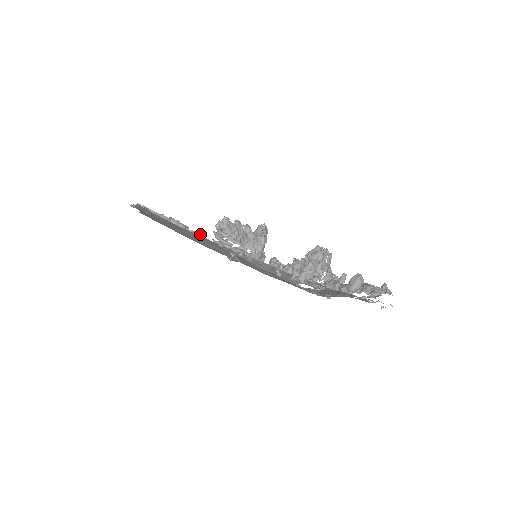
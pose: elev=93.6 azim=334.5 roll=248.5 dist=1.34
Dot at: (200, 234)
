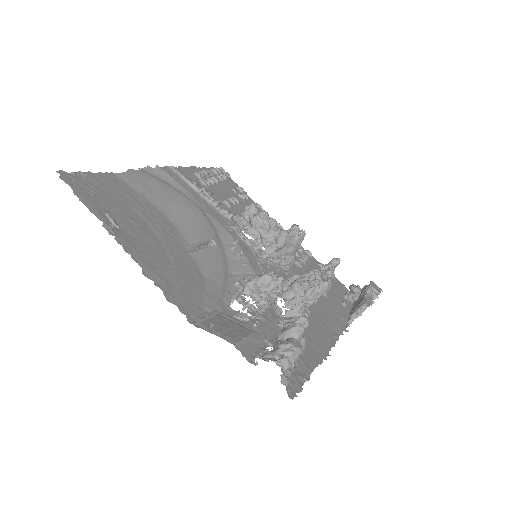
Dot at: (226, 213)
